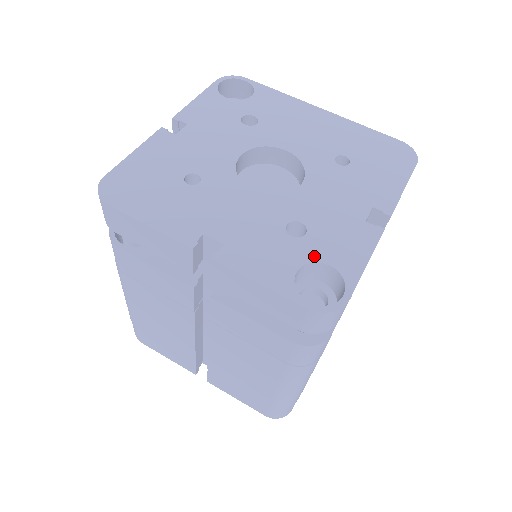
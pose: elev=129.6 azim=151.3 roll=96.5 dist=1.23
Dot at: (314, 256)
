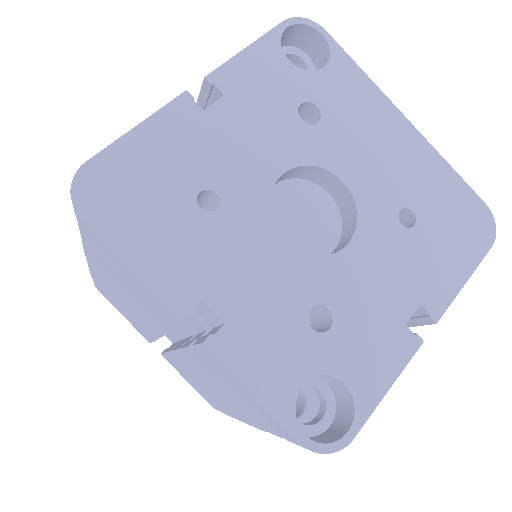
Dot at: (330, 366)
